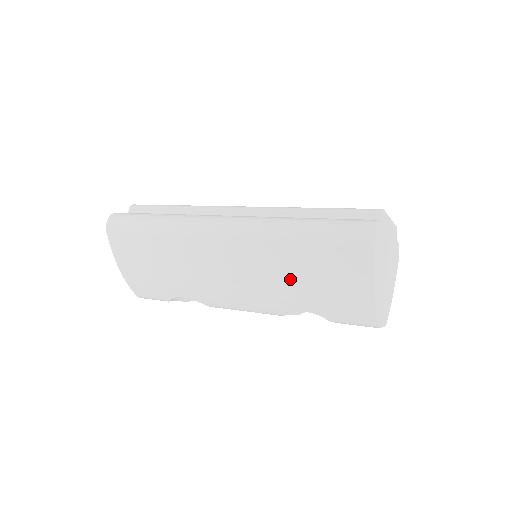
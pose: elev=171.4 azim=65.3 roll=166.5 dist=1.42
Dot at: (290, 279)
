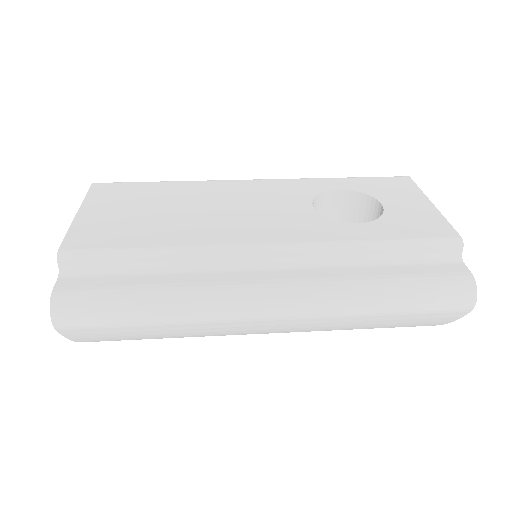
Dot at: (350, 328)
